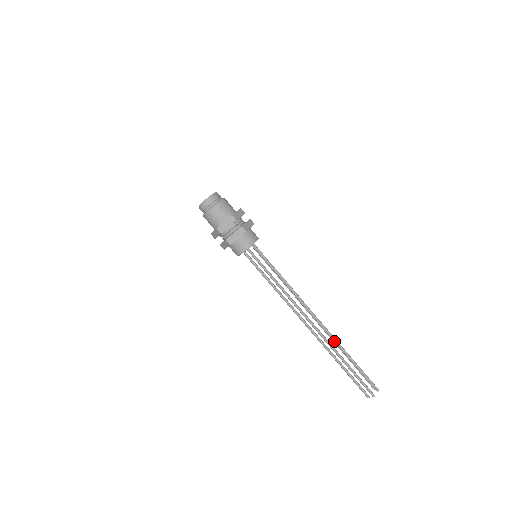
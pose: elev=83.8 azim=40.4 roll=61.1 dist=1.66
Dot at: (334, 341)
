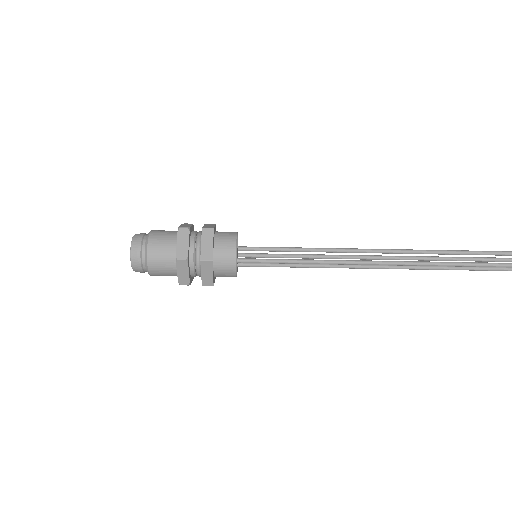
Dot at: (447, 265)
